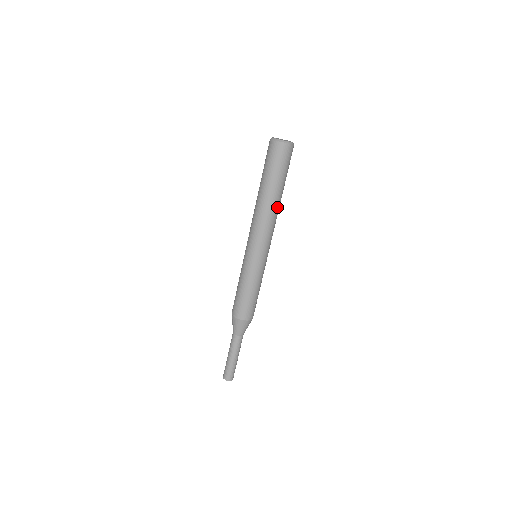
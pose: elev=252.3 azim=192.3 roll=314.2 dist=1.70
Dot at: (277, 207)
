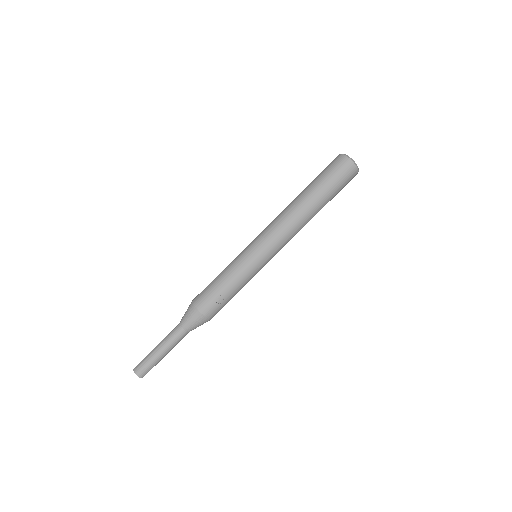
Dot at: (306, 215)
